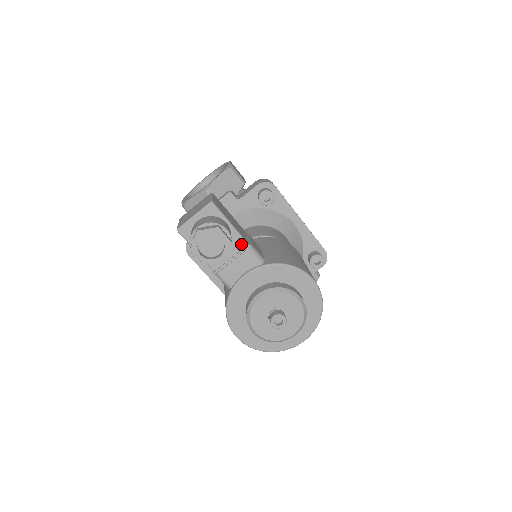
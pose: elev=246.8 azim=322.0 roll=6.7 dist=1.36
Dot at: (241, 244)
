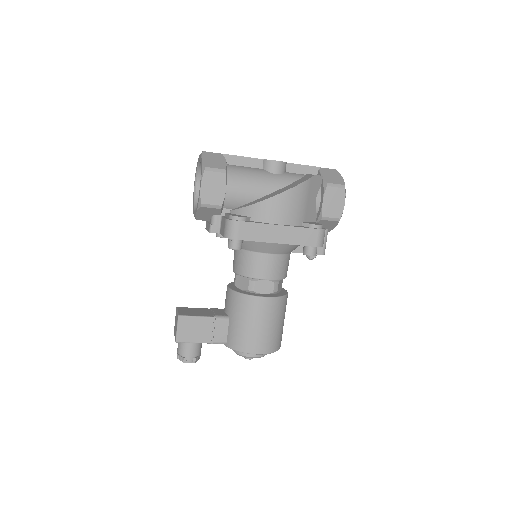
Dot at: (207, 342)
